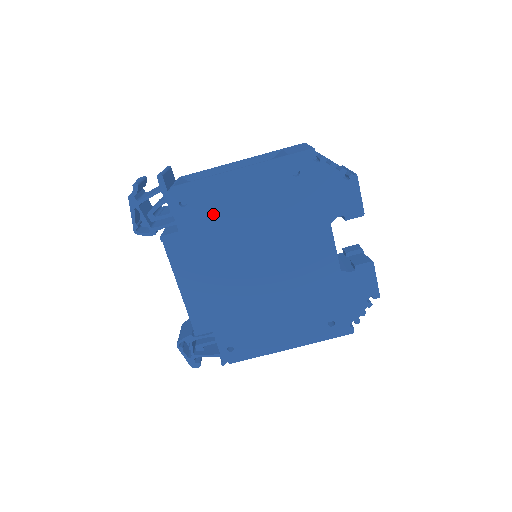
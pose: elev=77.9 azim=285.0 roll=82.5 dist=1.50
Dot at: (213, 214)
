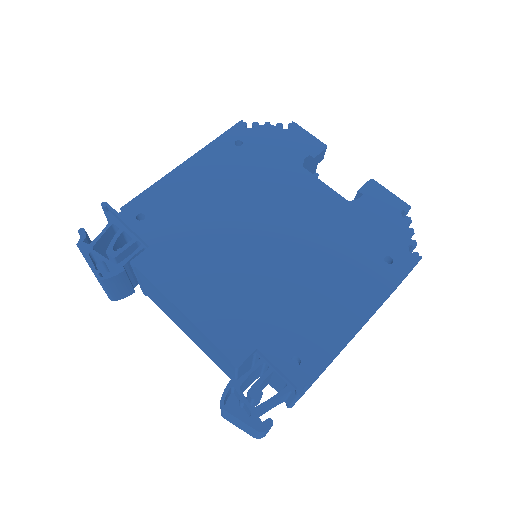
Dot at: (179, 212)
